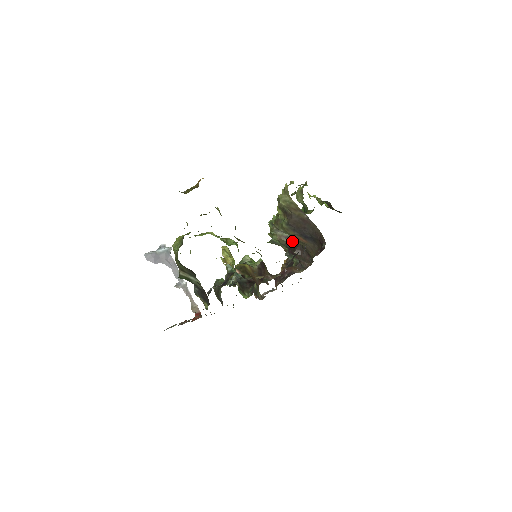
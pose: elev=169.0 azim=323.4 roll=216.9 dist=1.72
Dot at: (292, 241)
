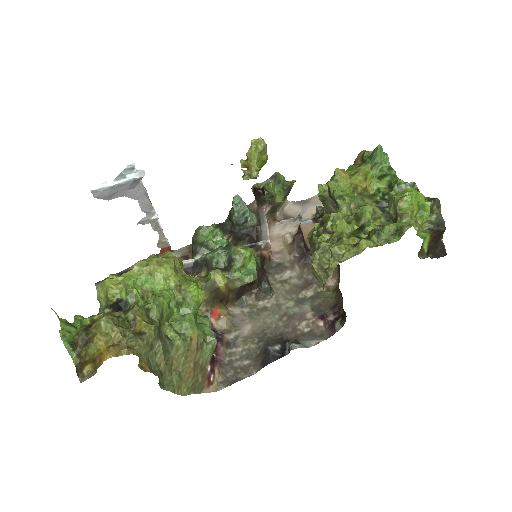
Dot at: occluded
